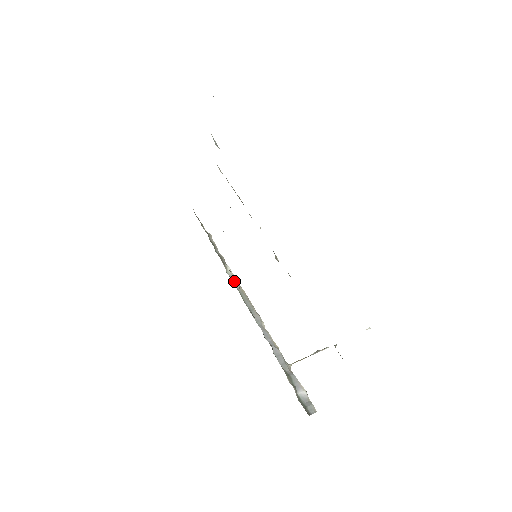
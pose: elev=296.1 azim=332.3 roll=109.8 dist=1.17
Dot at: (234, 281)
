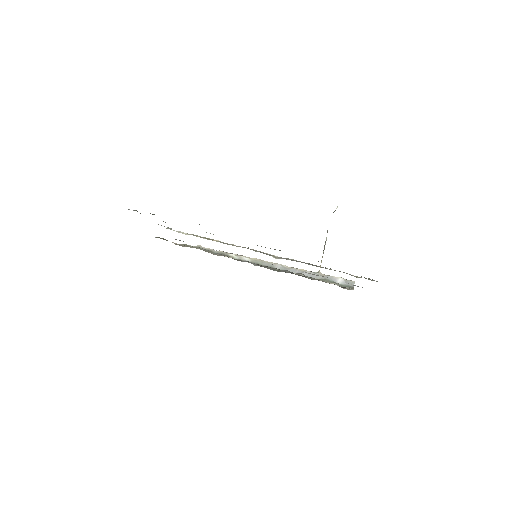
Dot at: (245, 260)
